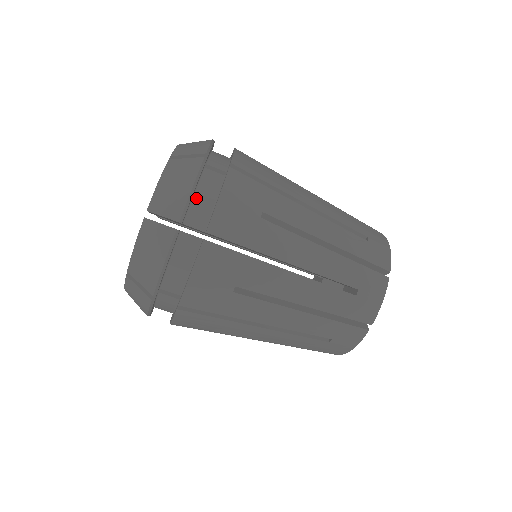
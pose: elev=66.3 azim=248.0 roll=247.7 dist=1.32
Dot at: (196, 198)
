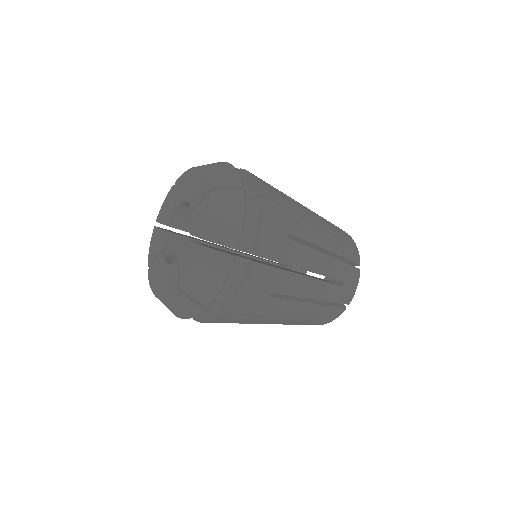
Dot at: occluded
